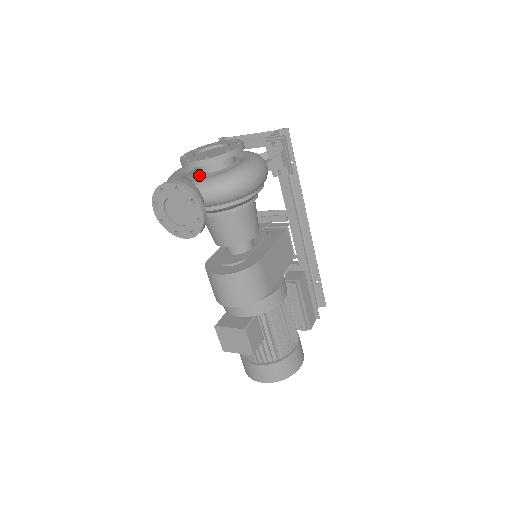
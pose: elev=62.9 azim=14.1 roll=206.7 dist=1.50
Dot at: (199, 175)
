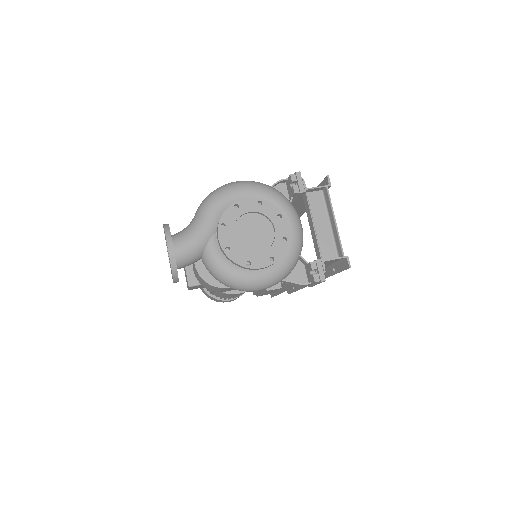
Dot at: occluded
